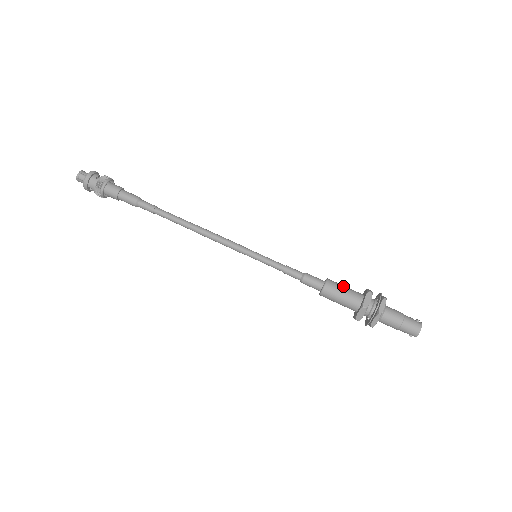
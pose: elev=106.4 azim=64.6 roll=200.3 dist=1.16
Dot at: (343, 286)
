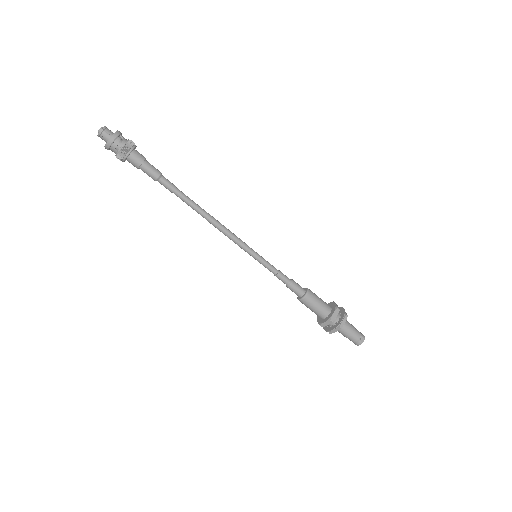
Dot at: (316, 304)
